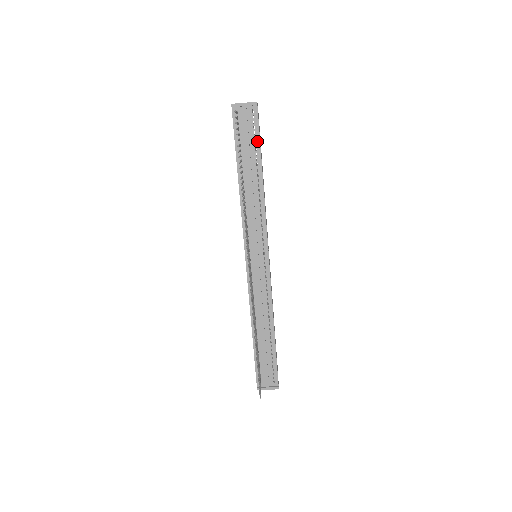
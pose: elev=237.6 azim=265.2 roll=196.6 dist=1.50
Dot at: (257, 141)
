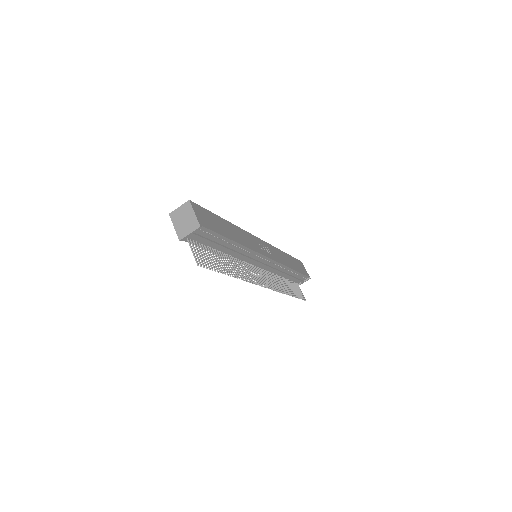
Dot at: (217, 236)
